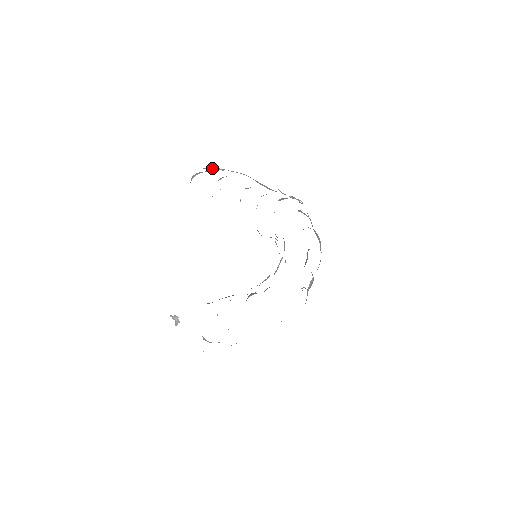
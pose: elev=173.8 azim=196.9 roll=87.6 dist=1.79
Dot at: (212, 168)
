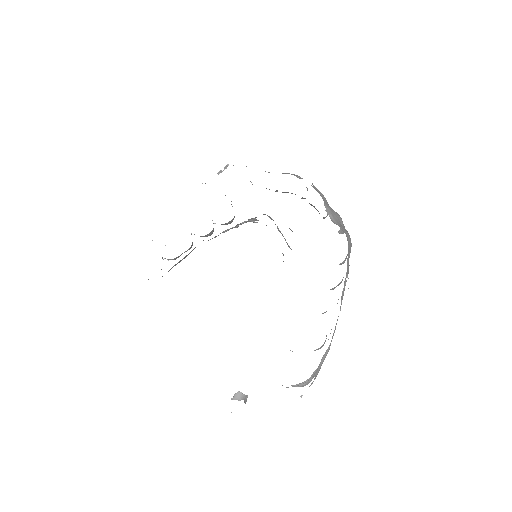
Dot at: occluded
